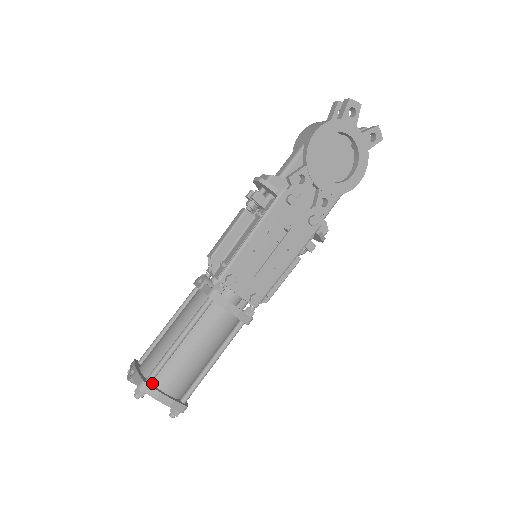
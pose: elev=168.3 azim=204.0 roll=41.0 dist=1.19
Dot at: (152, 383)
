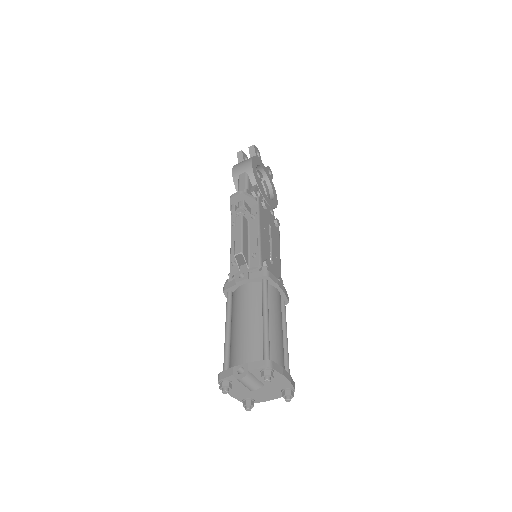
Dot at: occluded
